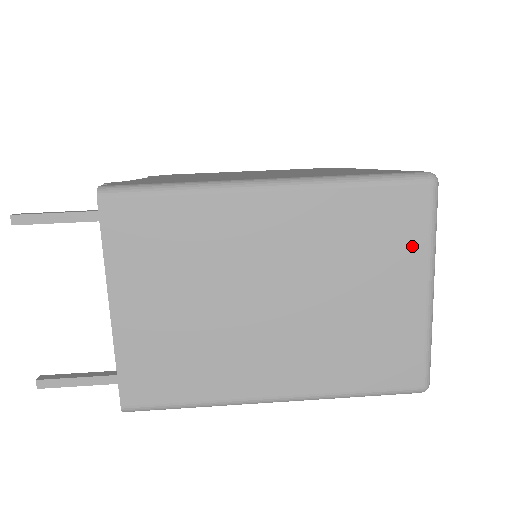
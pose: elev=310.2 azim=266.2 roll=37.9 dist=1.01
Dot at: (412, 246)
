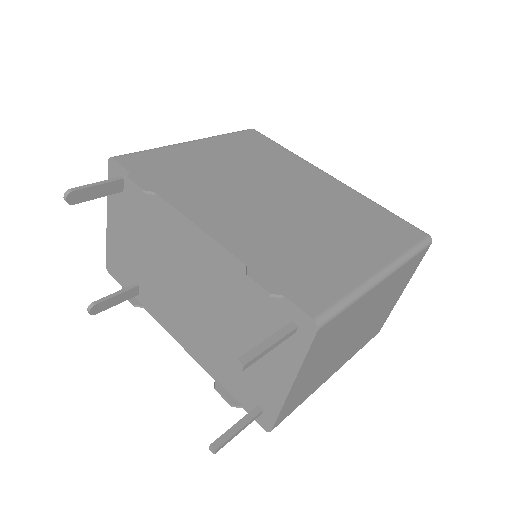
Dot at: (410, 276)
